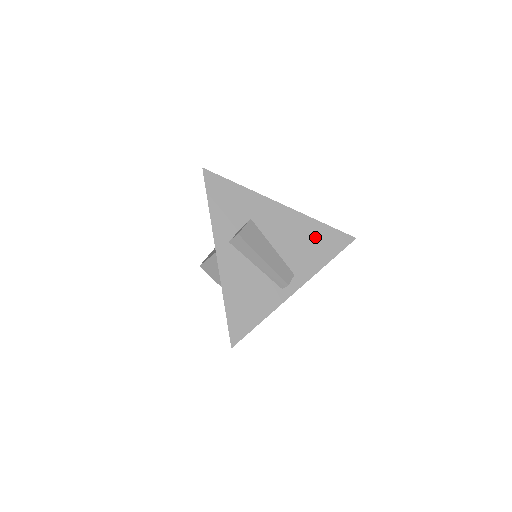
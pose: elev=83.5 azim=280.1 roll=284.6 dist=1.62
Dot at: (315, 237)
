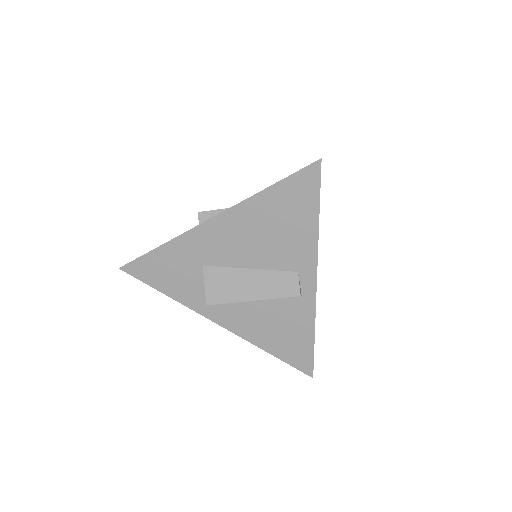
Dot at: (276, 213)
